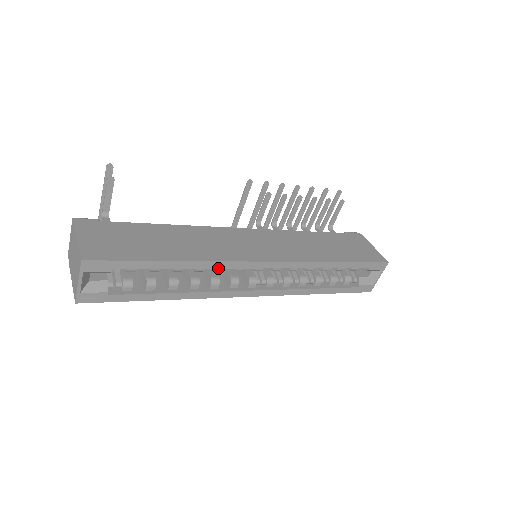
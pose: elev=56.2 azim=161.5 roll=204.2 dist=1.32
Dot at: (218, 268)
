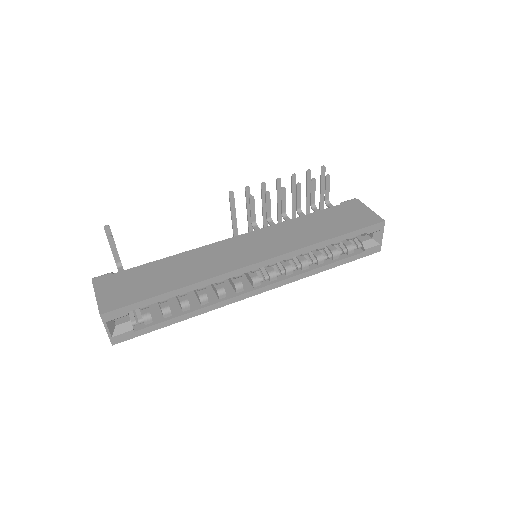
Dot at: (216, 282)
